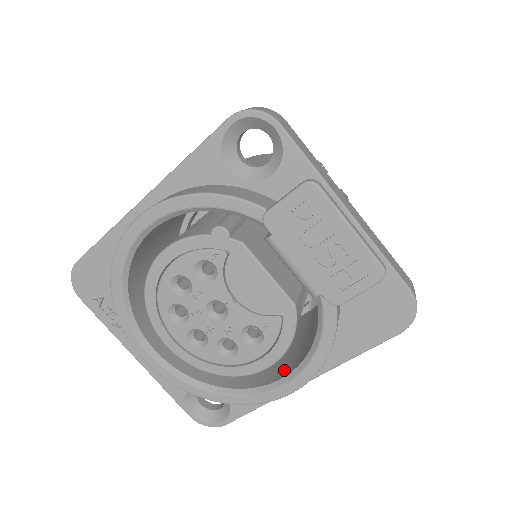
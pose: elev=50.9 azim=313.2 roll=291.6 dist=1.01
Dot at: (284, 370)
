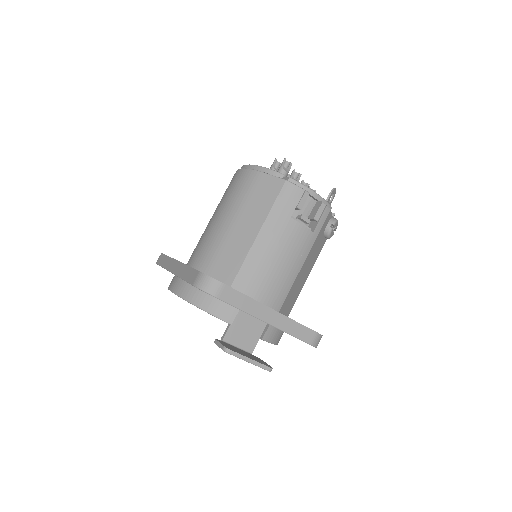
Dot at: occluded
